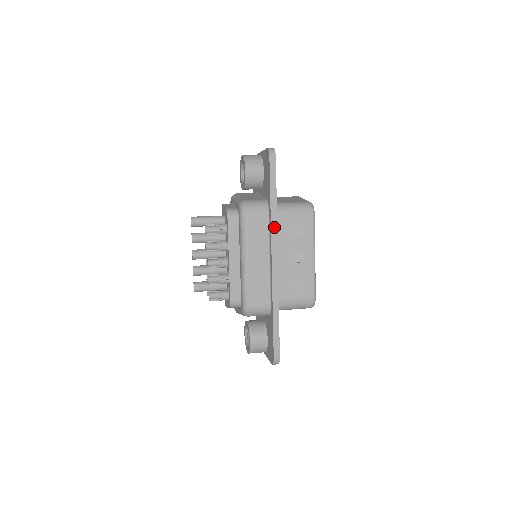
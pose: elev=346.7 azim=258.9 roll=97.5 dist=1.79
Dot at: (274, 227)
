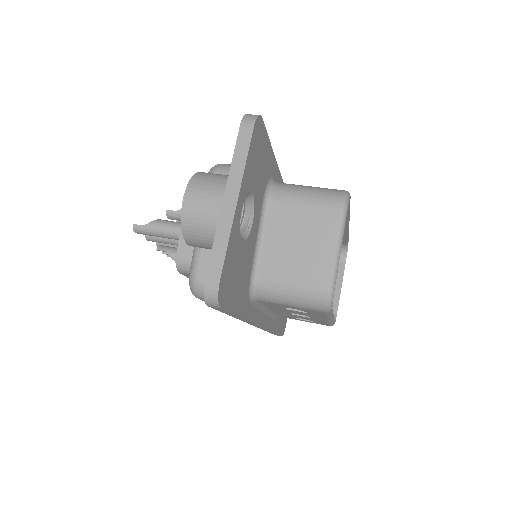
Dot at: (247, 321)
